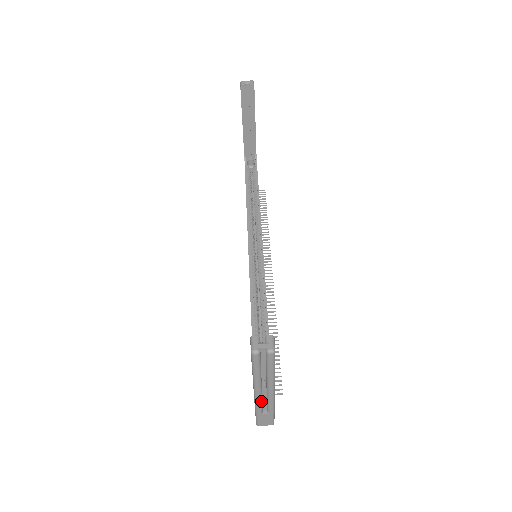
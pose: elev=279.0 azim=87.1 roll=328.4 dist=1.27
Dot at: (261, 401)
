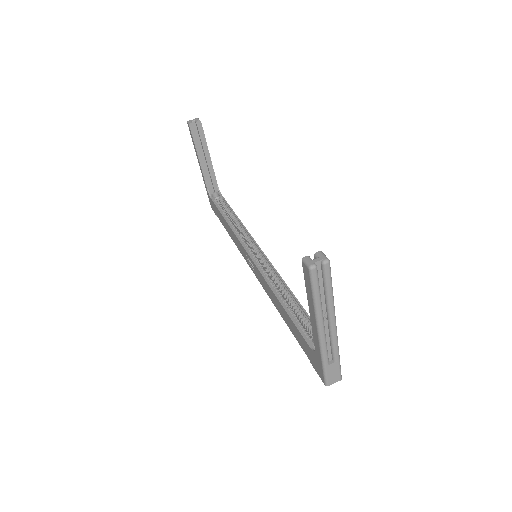
Dot at: (326, 344)
